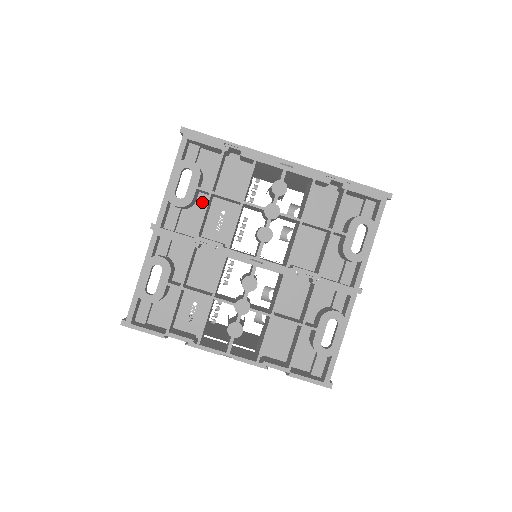
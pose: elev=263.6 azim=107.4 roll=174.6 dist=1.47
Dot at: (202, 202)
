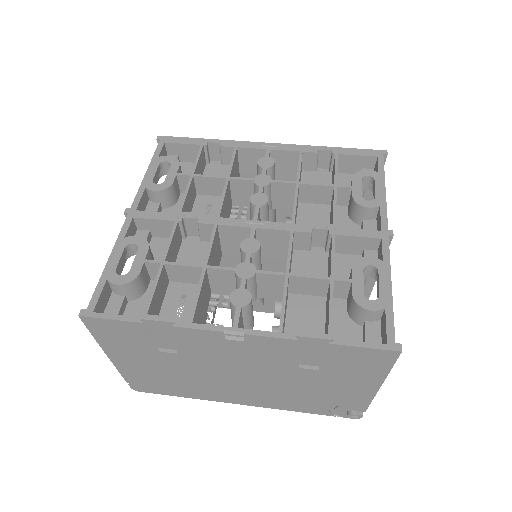
Dot at: occluded
